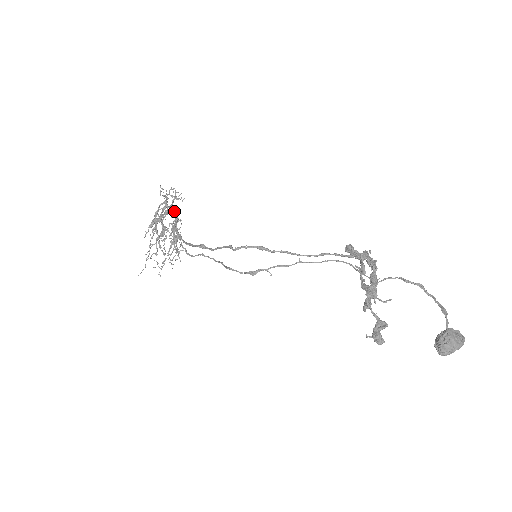
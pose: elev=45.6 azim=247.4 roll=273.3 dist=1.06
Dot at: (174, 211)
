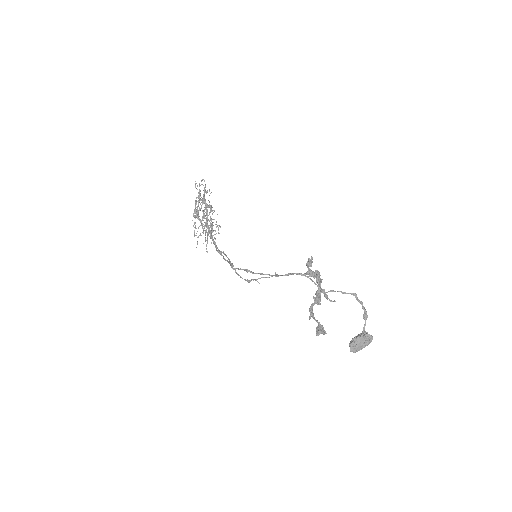
Dot at: (205, 206)
